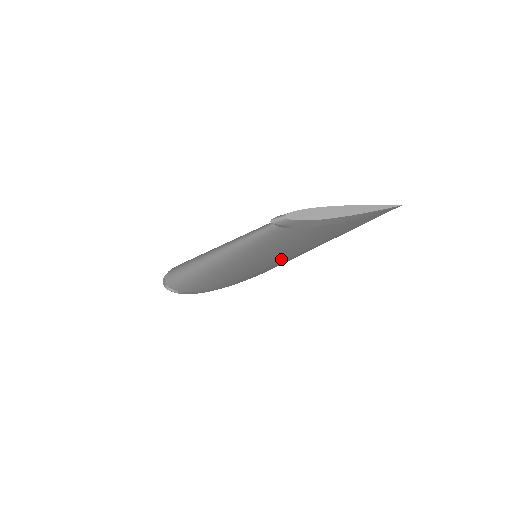
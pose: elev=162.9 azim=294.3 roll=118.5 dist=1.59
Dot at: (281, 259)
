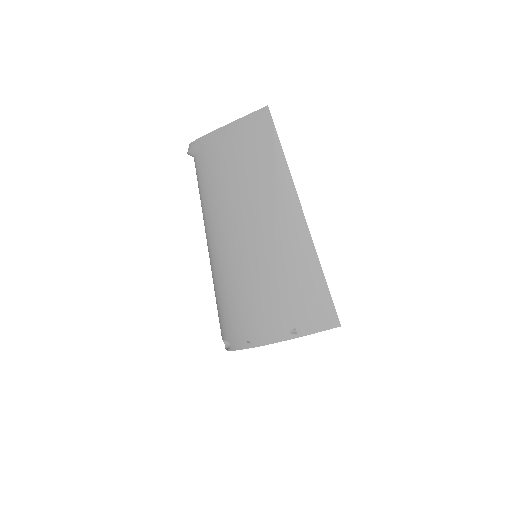
Dot at: (260, 237)
